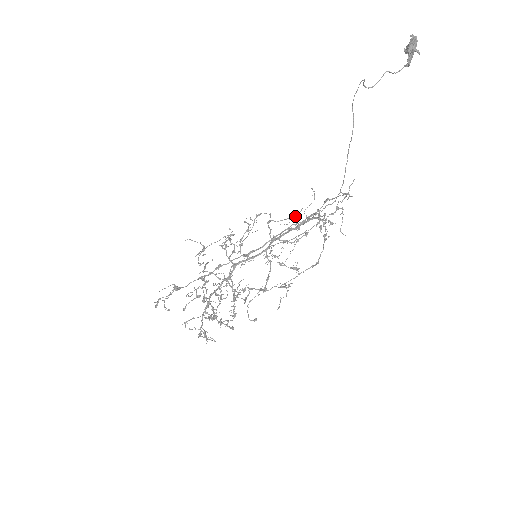
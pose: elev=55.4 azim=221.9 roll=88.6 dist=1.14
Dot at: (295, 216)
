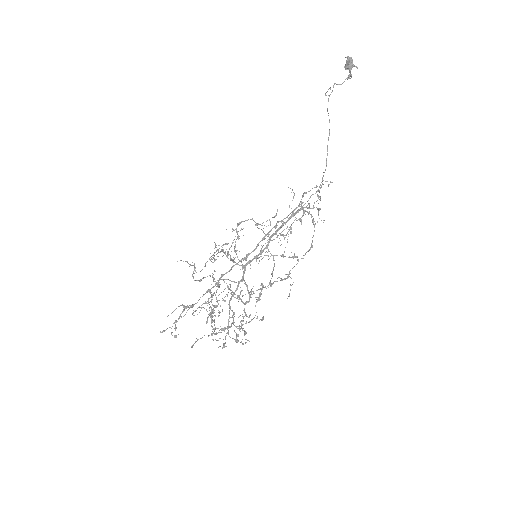
Dot at: (274, 216)
